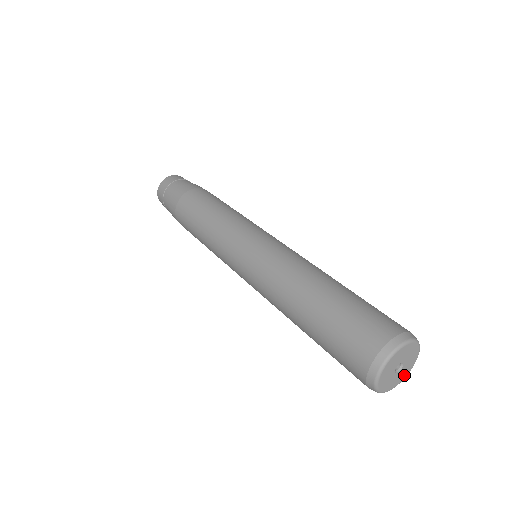
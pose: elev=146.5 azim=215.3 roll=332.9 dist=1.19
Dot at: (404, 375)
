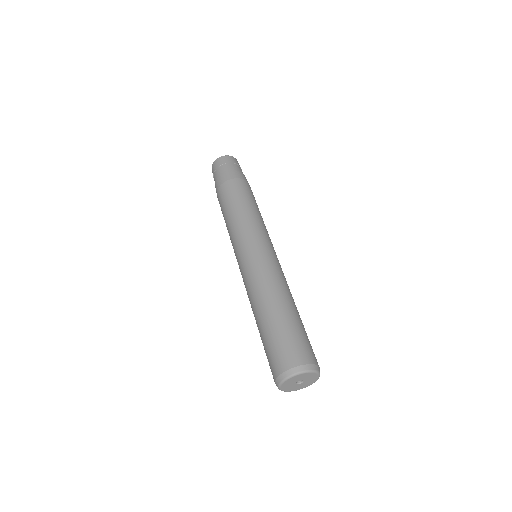
Dot at: (293, 389)
